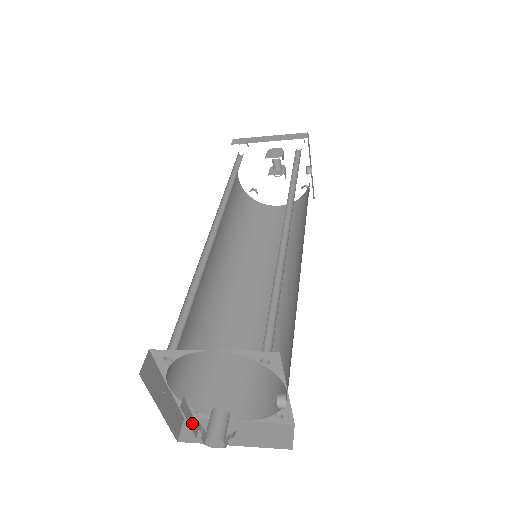
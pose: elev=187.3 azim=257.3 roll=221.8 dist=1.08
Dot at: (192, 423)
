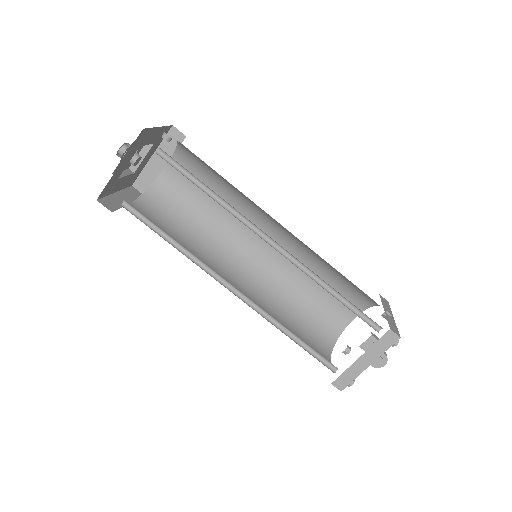
Dot at: (121, 174)
